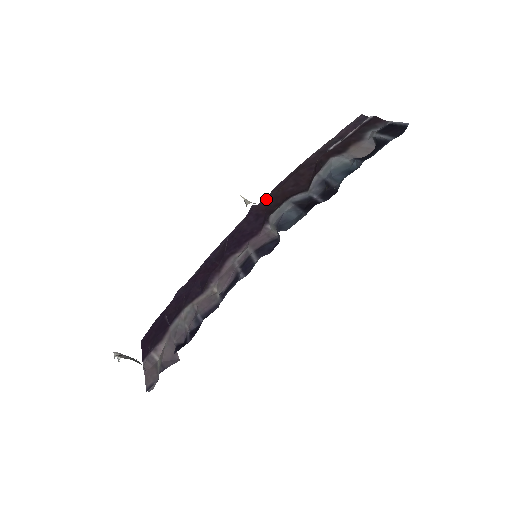
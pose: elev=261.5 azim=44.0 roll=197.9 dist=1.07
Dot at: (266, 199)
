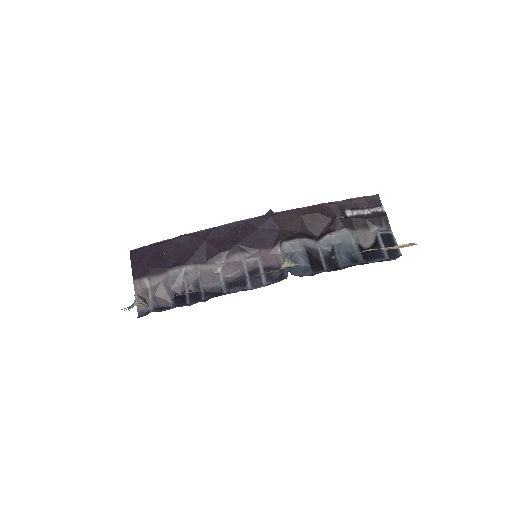
Dot at: (284, 215)
